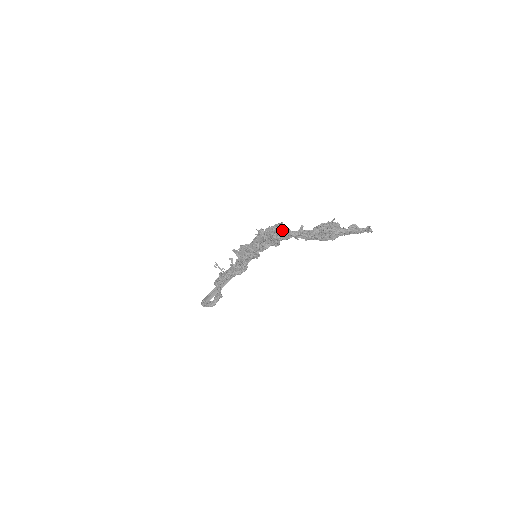
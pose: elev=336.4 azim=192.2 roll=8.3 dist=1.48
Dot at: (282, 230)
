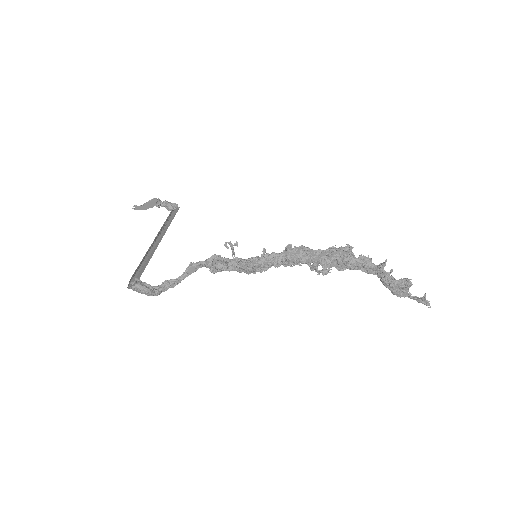
Dot at: (384, 265)
